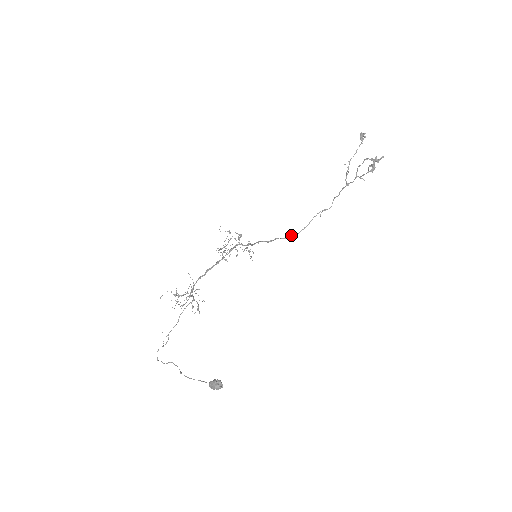
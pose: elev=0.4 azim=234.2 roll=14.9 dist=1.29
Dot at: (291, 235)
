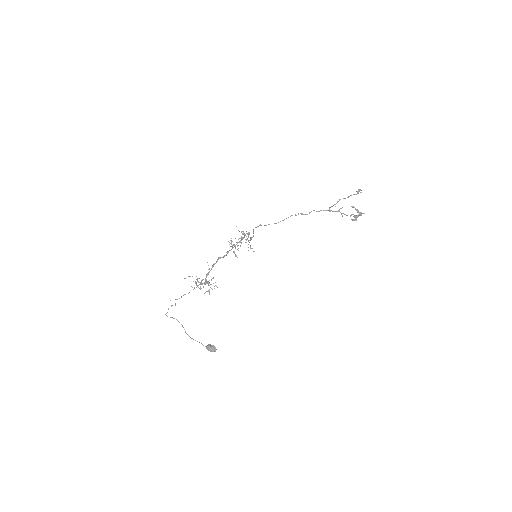
Dot at: occluded
